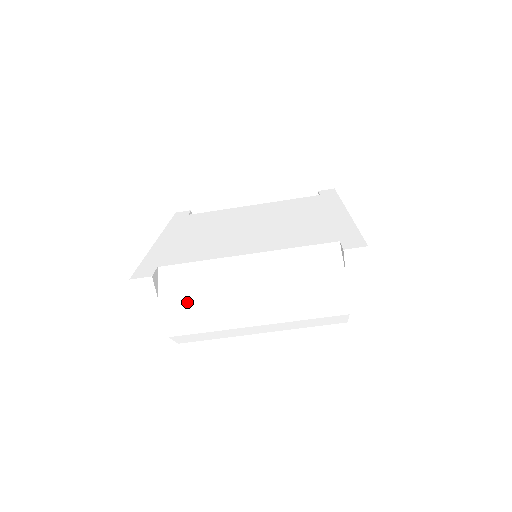
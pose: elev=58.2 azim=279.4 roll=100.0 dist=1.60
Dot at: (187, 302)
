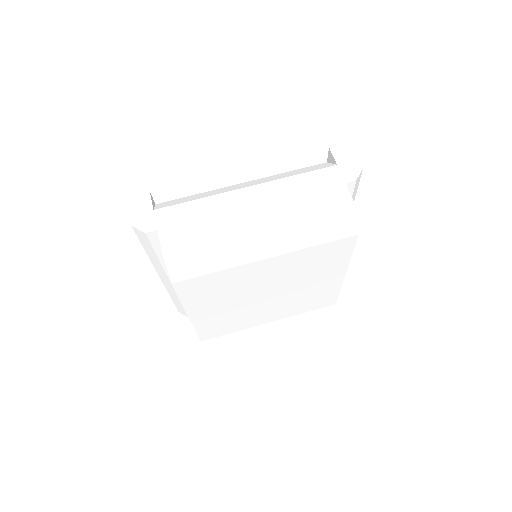
Dot at: (184, 211)
